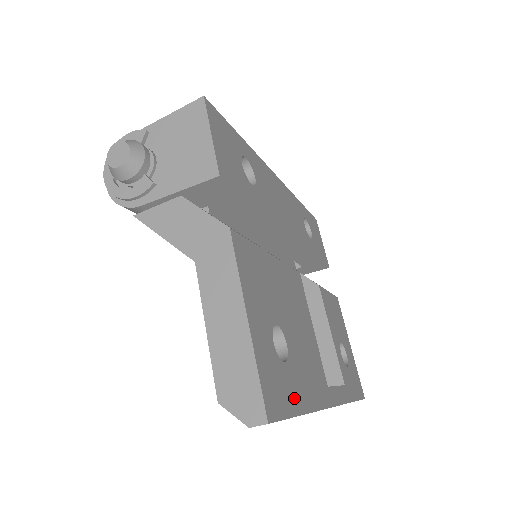
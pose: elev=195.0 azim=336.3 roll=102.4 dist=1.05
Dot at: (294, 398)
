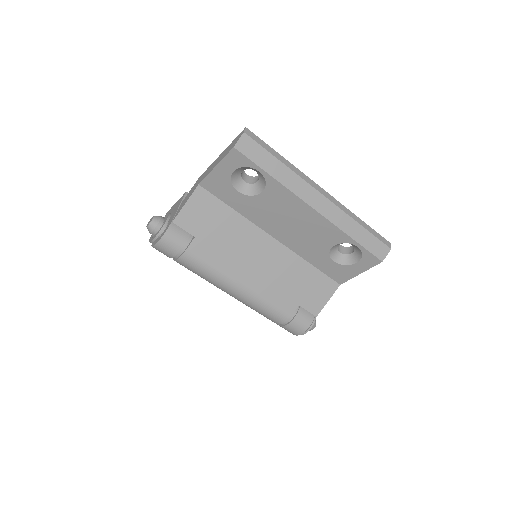
Dot at: occluded
